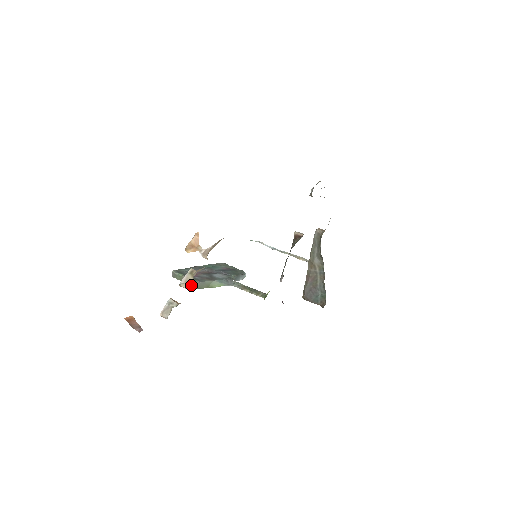
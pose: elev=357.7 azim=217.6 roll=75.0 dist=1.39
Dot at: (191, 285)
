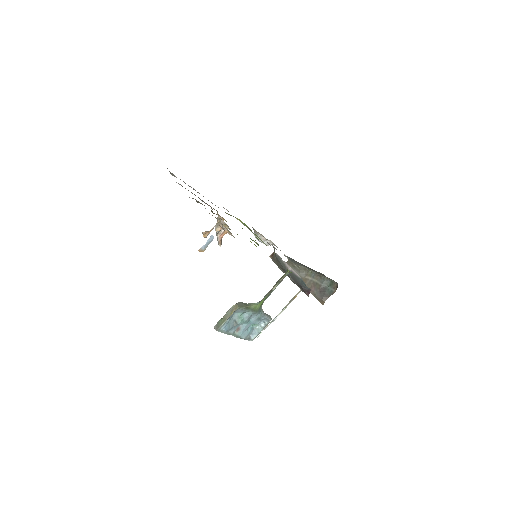
Dot at: (234, 310)
